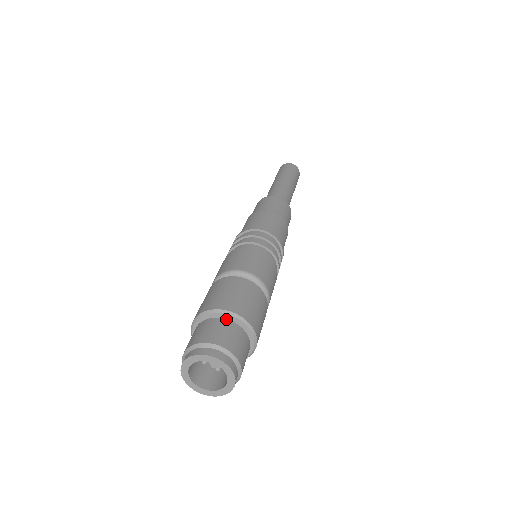
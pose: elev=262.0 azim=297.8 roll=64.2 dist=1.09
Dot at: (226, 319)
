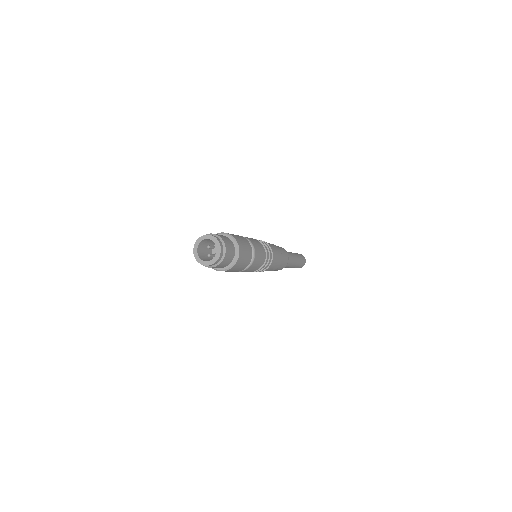
Dot at: (234, 246)
